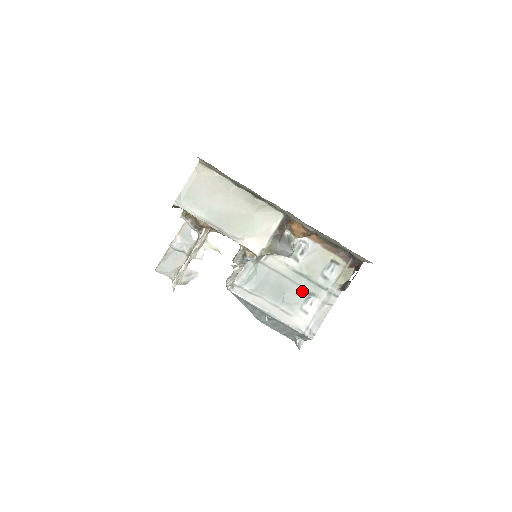
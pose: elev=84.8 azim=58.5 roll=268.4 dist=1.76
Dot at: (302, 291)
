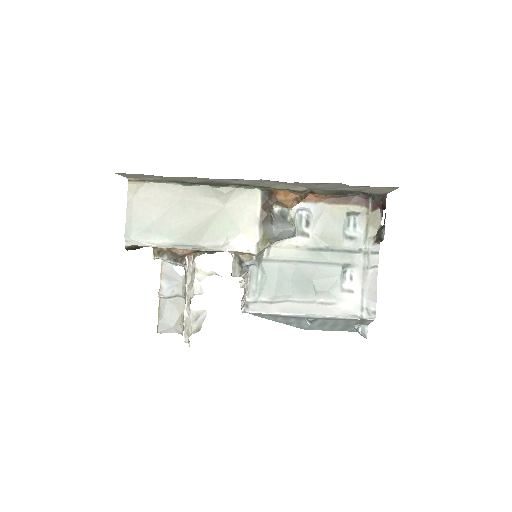
Dot at: (332, 268)
